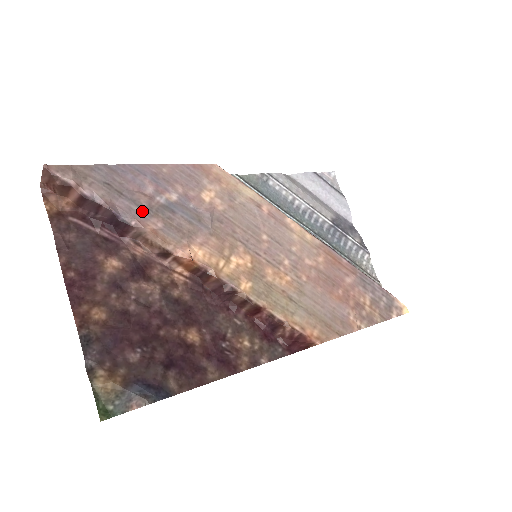
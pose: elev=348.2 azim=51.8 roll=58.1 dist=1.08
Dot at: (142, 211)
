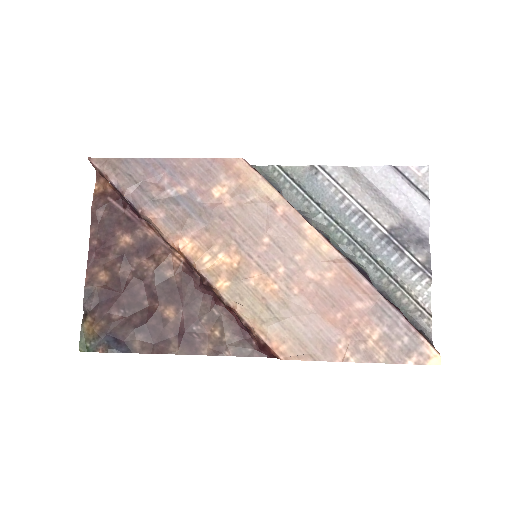
Dot at: (150, 201)
